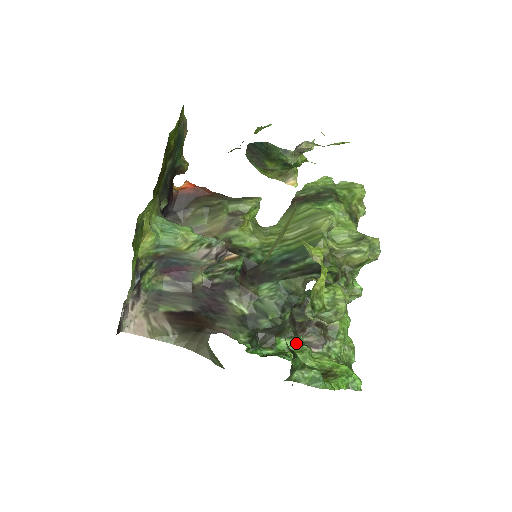
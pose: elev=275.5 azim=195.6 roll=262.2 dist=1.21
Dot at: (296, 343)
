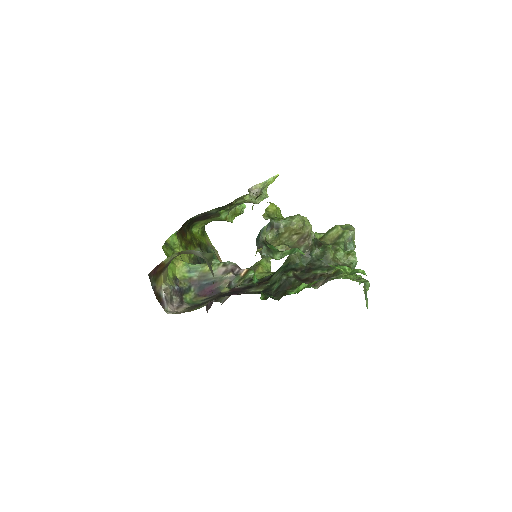
Dot at: occluded
